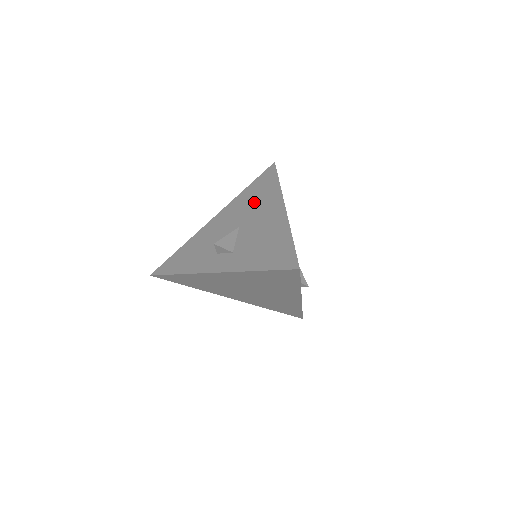
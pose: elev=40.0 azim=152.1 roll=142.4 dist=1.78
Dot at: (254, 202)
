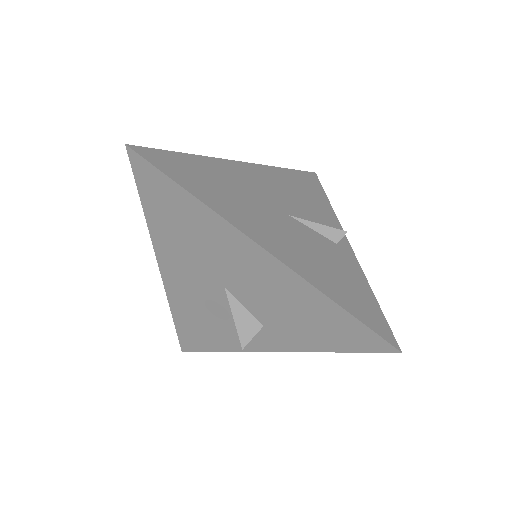
Dot at: (196, 243)
